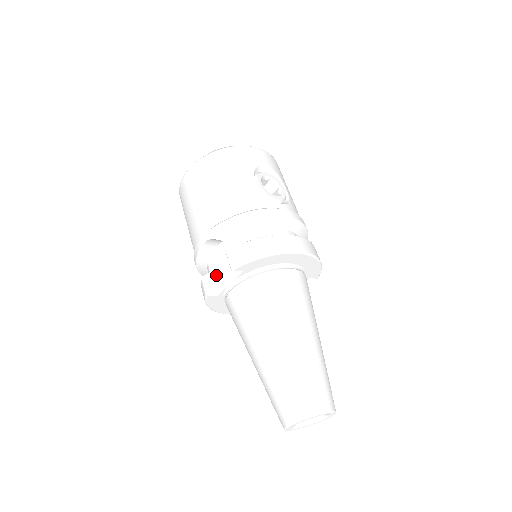
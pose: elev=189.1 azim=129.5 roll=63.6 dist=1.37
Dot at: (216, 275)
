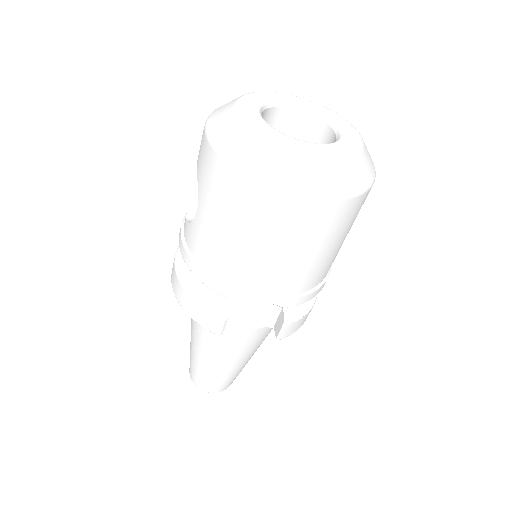
Dot at: (234, 308)
